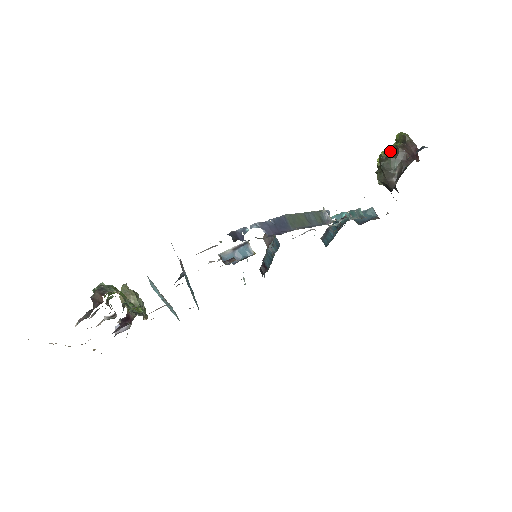
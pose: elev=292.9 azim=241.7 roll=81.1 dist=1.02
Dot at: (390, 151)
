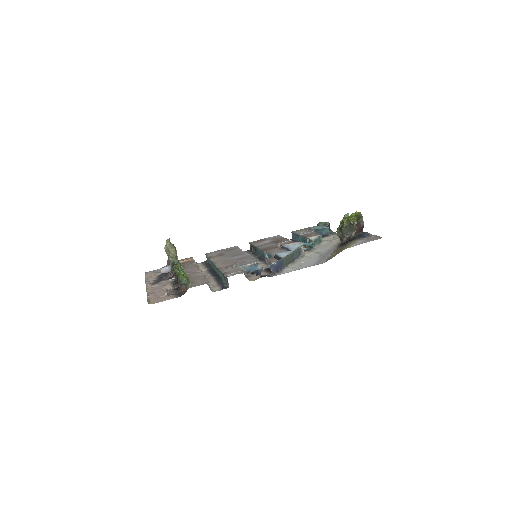
Dot at: (349, 223)
